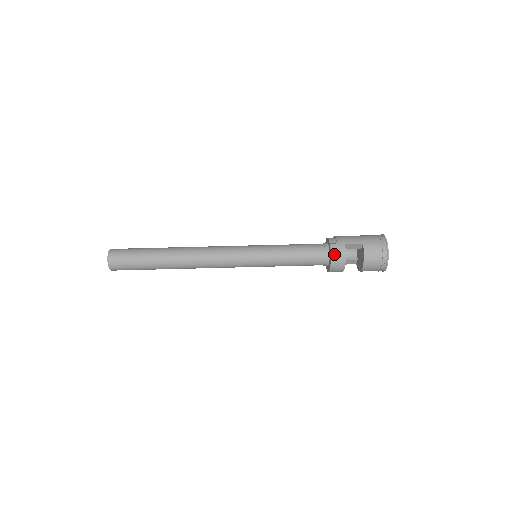
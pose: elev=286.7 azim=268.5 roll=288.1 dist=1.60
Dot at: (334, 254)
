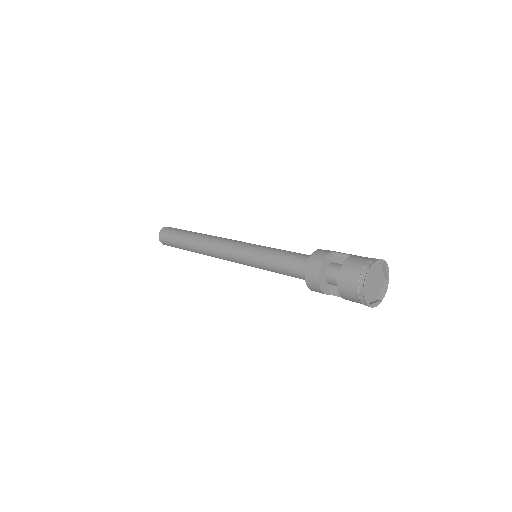
Dot at: (314, 255)
